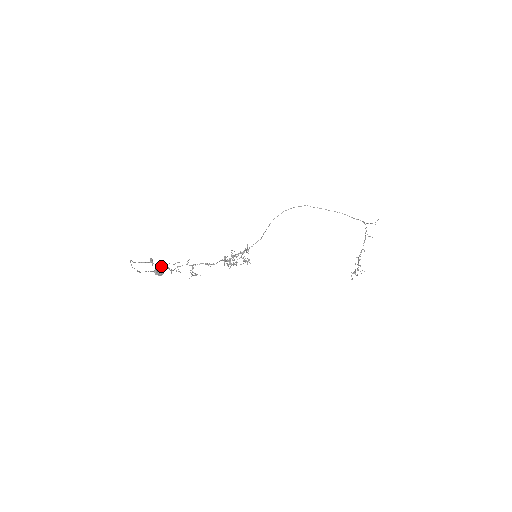
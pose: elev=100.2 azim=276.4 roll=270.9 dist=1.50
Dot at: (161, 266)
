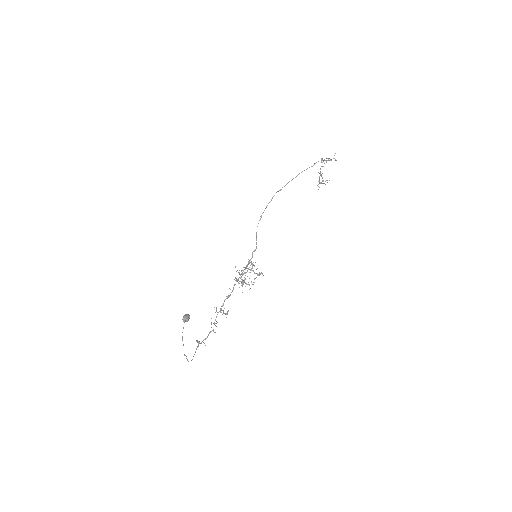
Dot at: occluded
